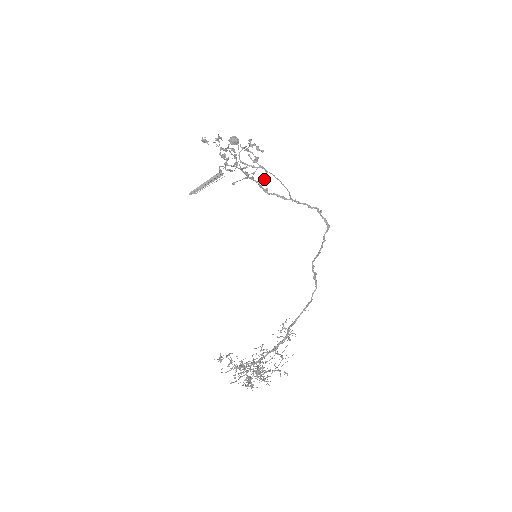
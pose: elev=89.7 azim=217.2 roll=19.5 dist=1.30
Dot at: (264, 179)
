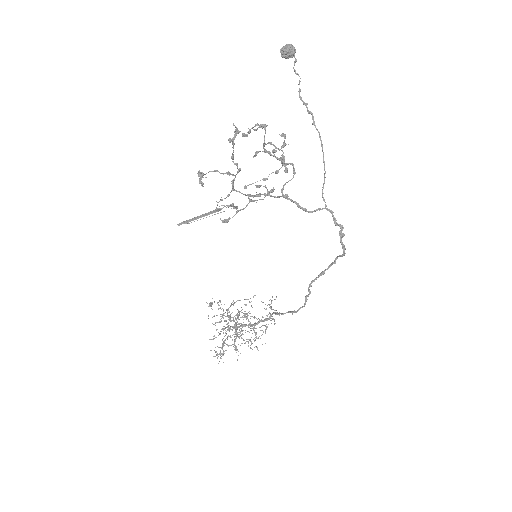
Dot at: (288, 181)
